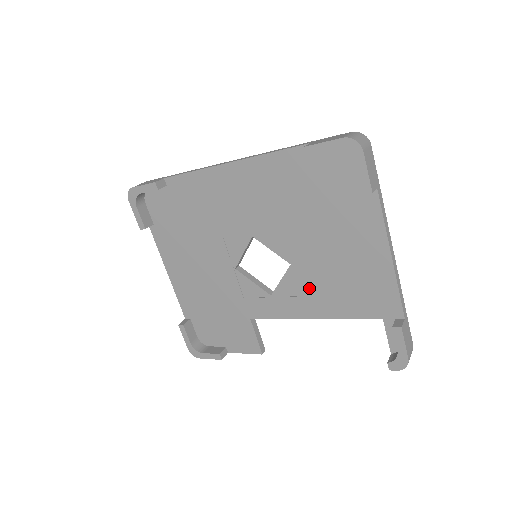
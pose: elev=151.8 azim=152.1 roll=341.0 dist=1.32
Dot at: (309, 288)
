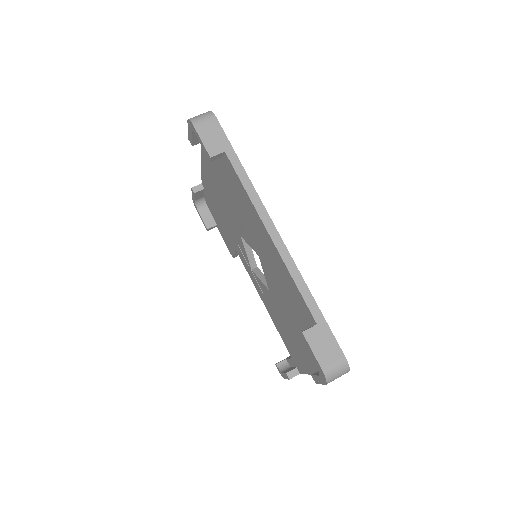
Dot at: (270, 305)
